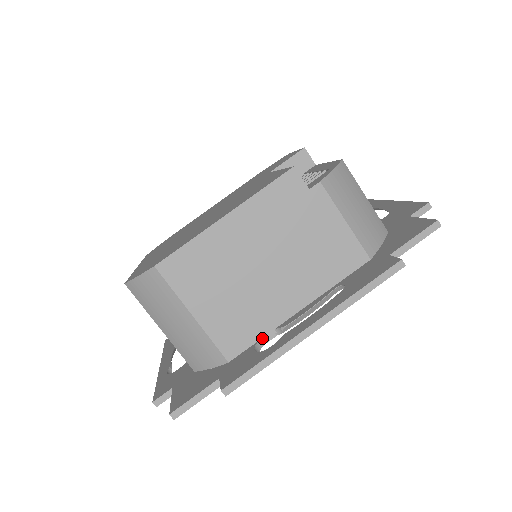
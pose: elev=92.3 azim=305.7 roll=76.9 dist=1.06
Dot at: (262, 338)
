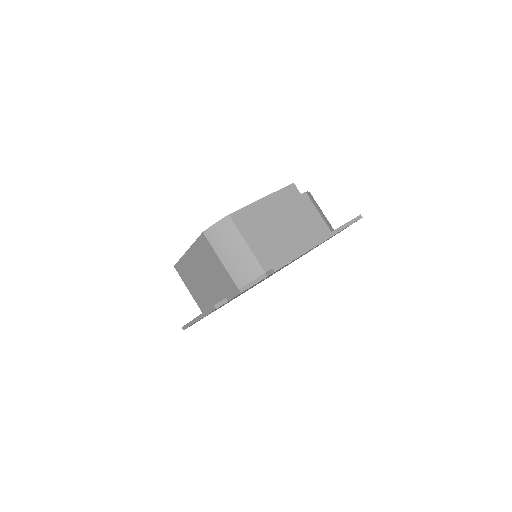
Dot at: occluded
